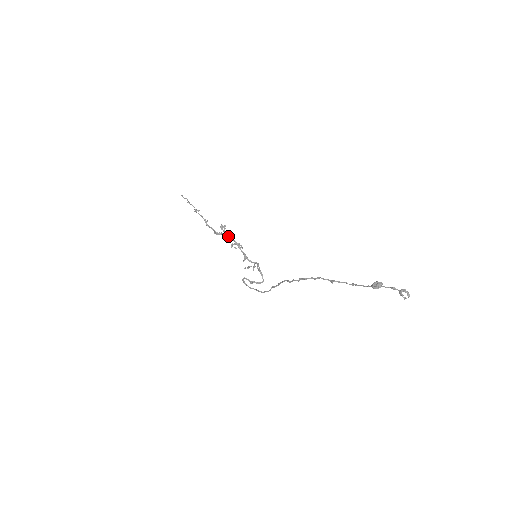
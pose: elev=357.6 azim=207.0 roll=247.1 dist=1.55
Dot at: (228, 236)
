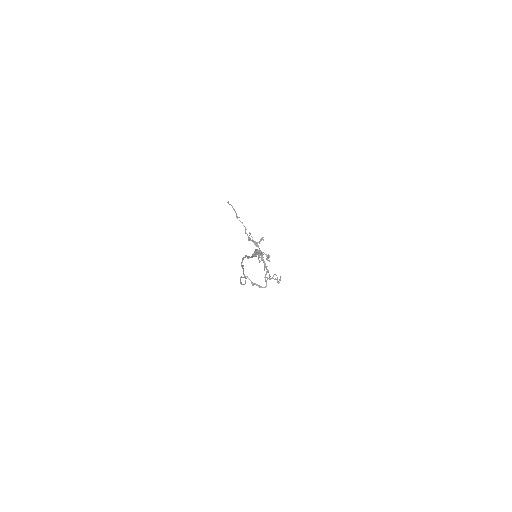
Dot at: (254, 242)
